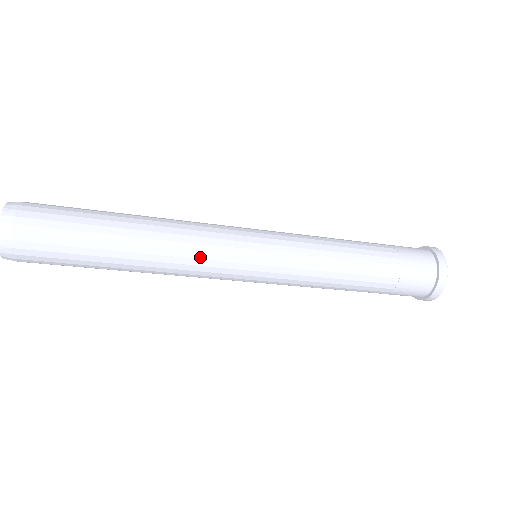
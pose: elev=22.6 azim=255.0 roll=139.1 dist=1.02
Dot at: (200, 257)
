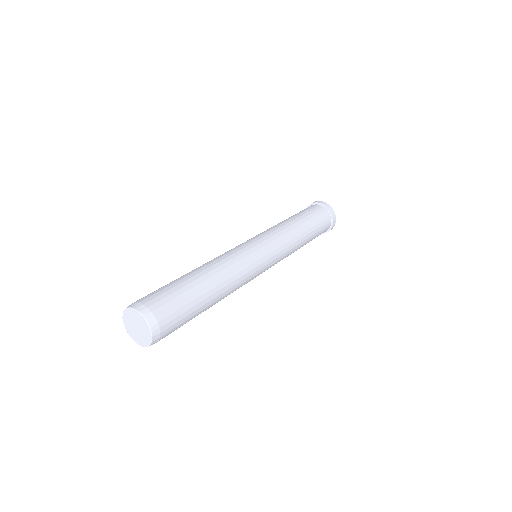
Dot at: (244, 284)
